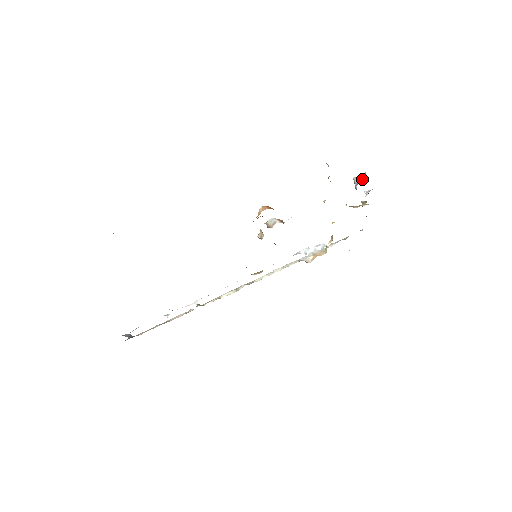
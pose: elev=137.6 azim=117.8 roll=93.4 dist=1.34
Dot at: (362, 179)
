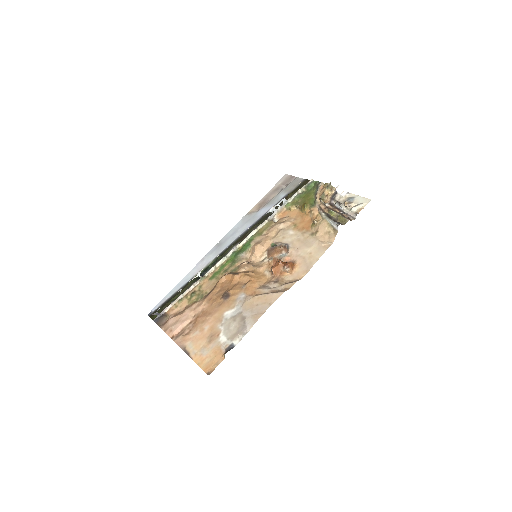
Dot at: (346, 207)
